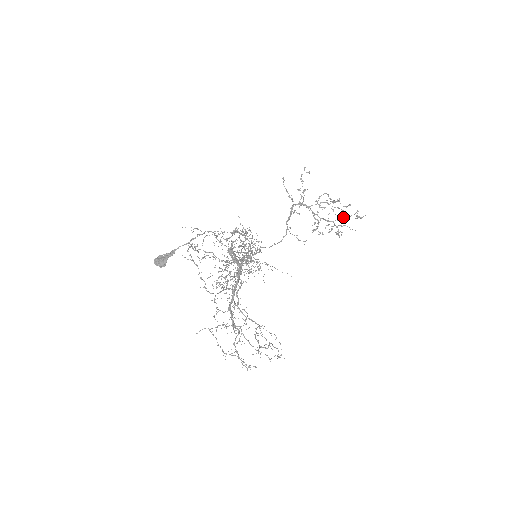
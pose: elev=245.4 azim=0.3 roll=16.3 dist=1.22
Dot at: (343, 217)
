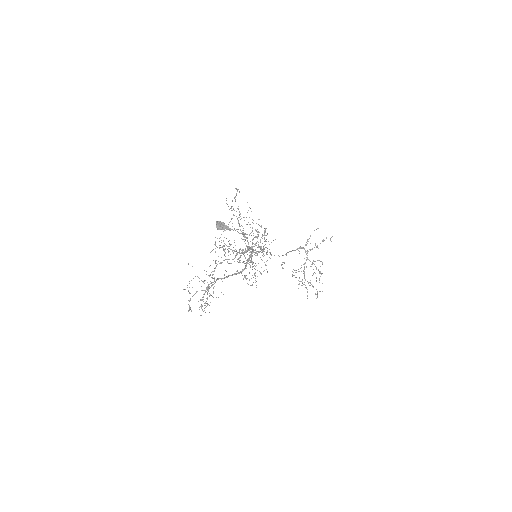
Dot at: (312, 285)
